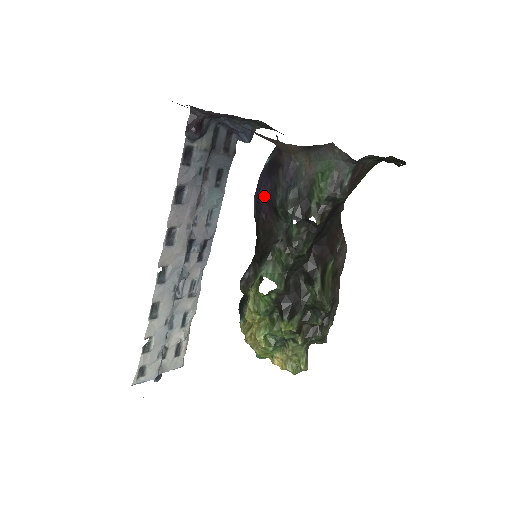
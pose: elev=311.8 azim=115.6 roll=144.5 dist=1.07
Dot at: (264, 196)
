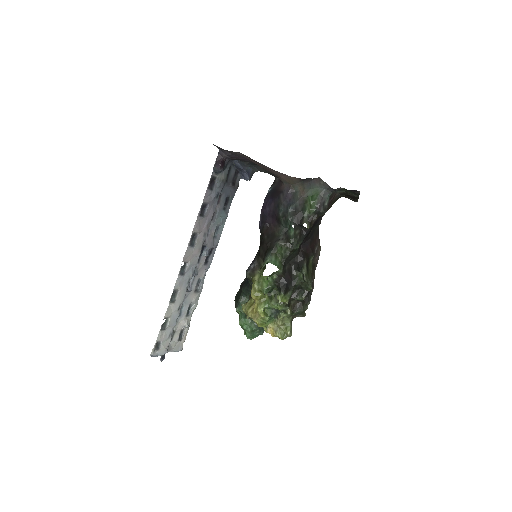
Dot at: (269, 211)
